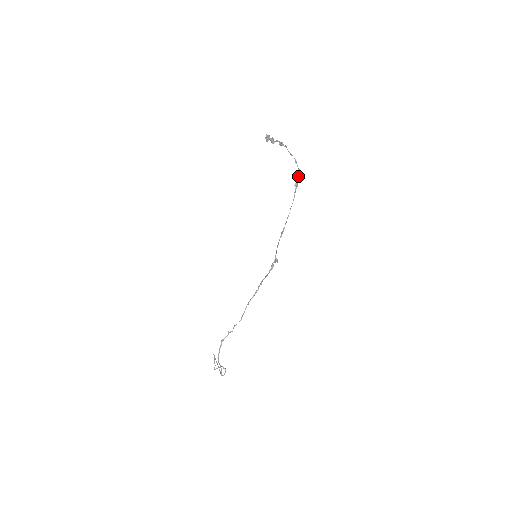
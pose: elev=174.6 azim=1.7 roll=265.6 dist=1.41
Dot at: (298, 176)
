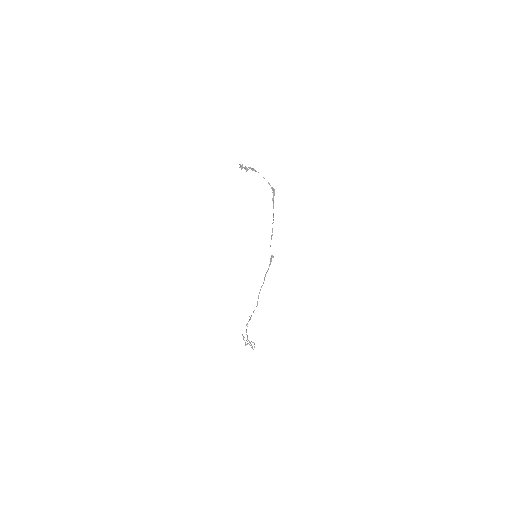
Dot at: (273, 193)
